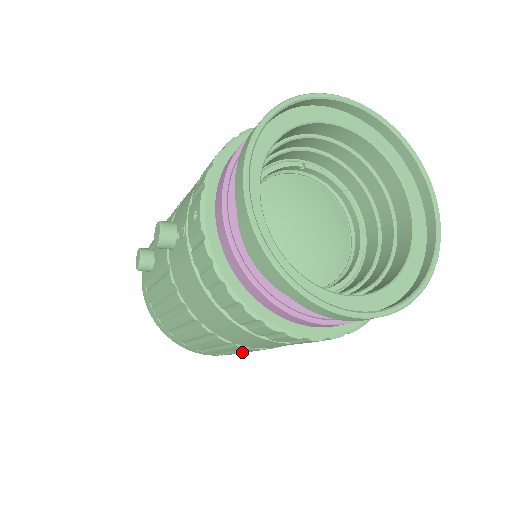
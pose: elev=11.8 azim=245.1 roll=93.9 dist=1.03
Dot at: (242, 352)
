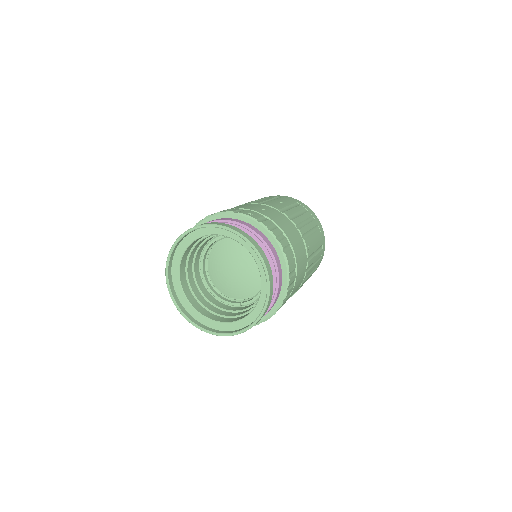
Dot at: occluded
